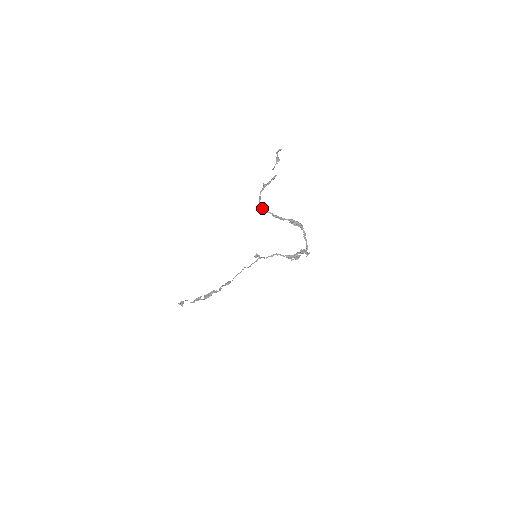
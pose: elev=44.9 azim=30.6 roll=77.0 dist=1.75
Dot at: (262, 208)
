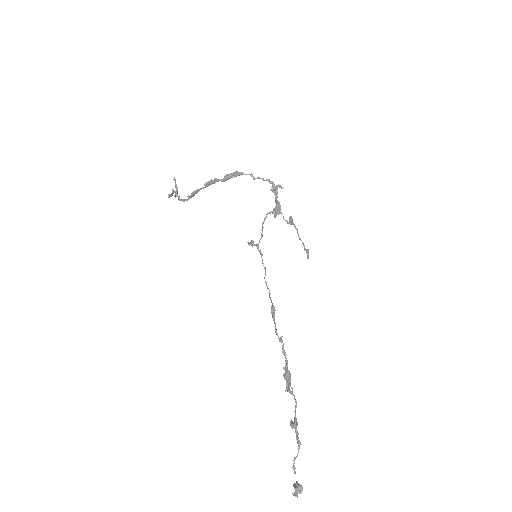
Dot at: (191, 195)
